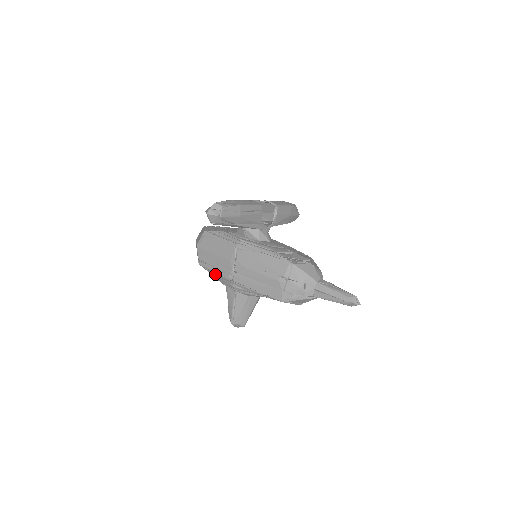
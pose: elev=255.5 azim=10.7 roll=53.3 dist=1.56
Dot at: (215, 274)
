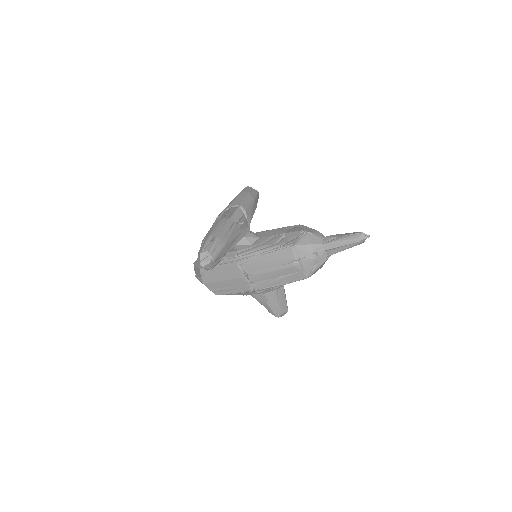
Dot at: (236, 294)
